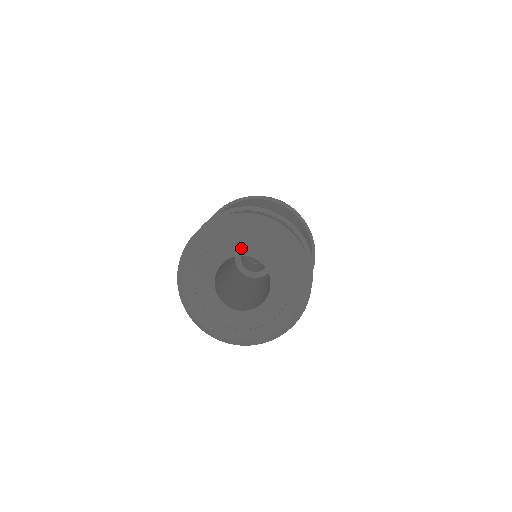
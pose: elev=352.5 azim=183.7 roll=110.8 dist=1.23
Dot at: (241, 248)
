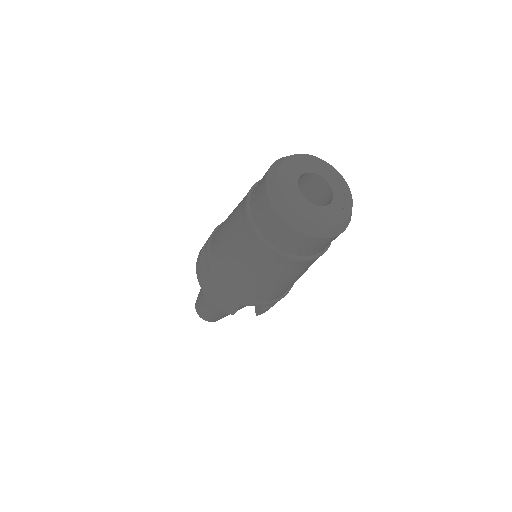
Dot at: (319, 171)
